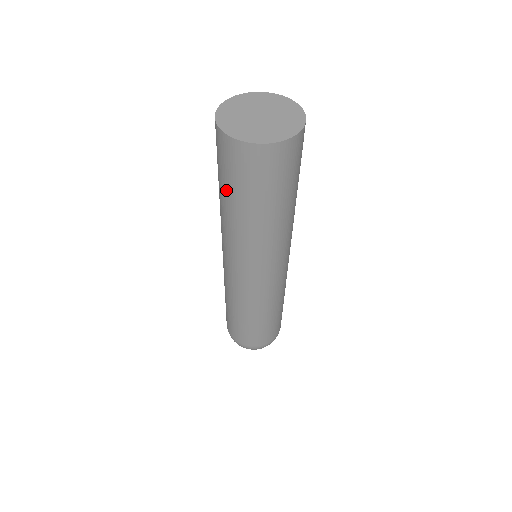
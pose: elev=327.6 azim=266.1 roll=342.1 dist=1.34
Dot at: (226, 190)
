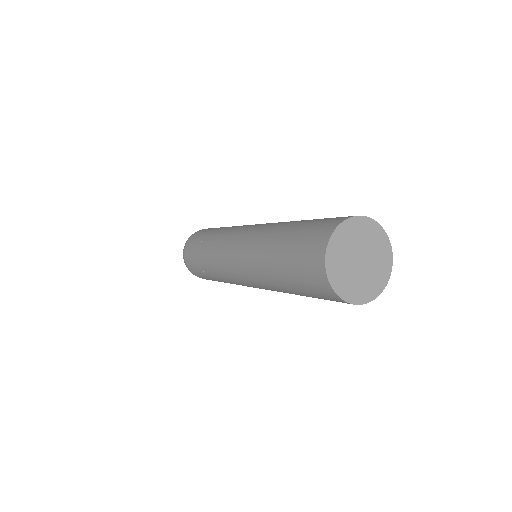
Dot at: occluded
